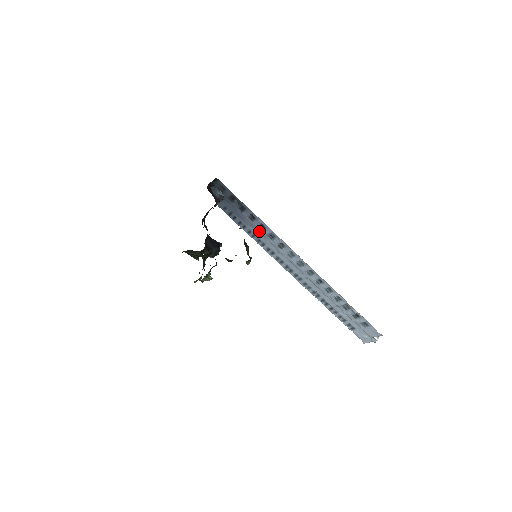
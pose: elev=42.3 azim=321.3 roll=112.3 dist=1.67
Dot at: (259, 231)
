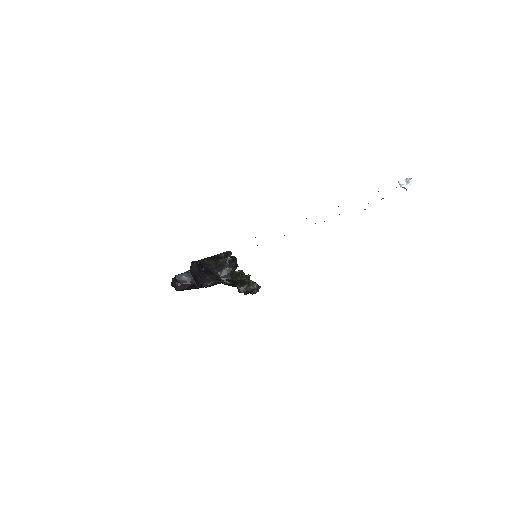
Dot at: occluded
